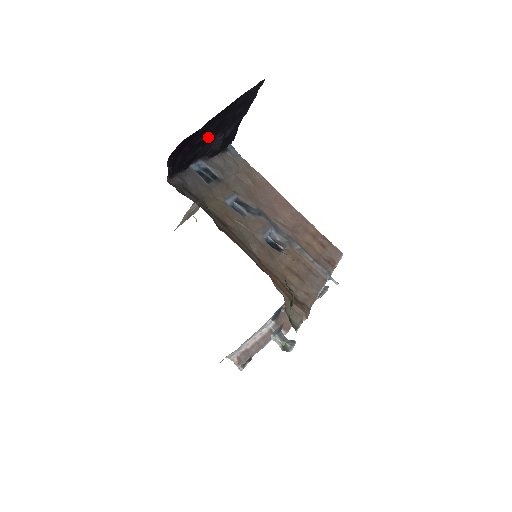
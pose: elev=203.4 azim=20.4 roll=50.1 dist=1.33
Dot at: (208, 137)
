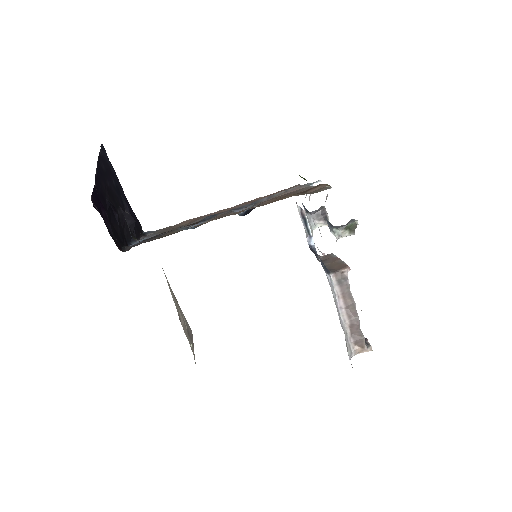
Dot at: occluded
